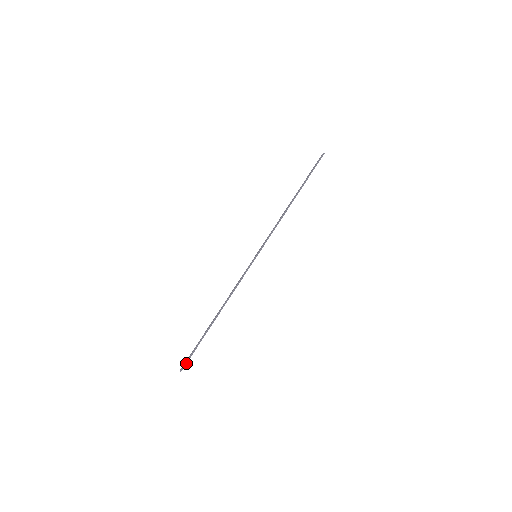
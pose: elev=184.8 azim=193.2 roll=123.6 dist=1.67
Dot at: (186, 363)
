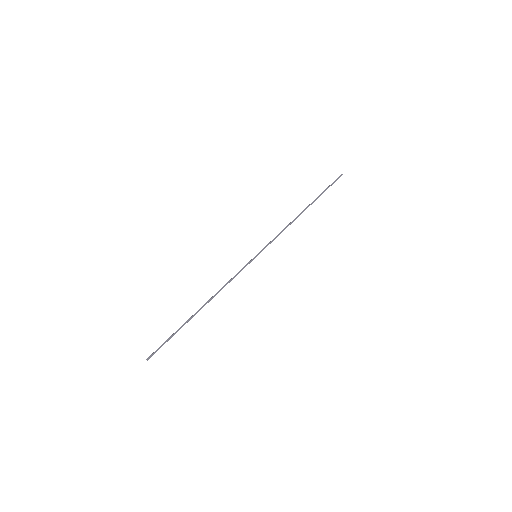
Dot at: (156, 351)
